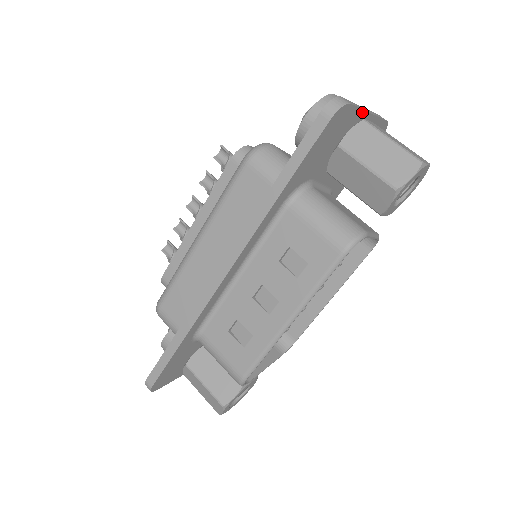
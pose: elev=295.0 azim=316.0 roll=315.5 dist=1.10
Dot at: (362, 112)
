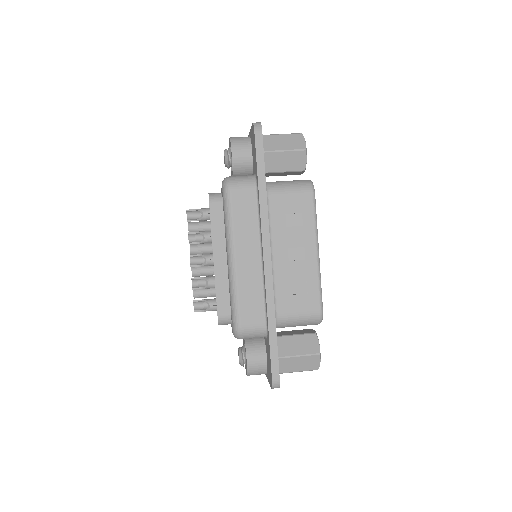
Dot at: occluded
